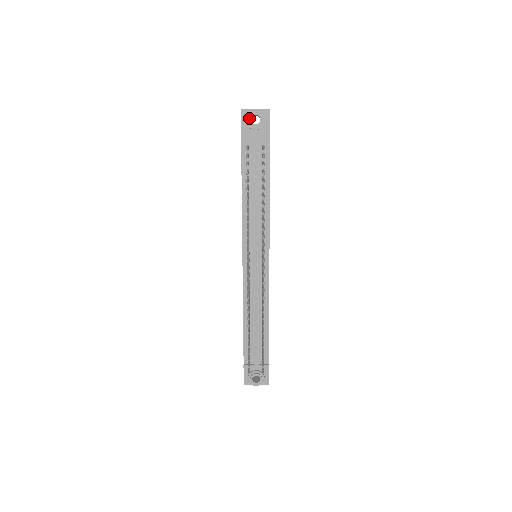
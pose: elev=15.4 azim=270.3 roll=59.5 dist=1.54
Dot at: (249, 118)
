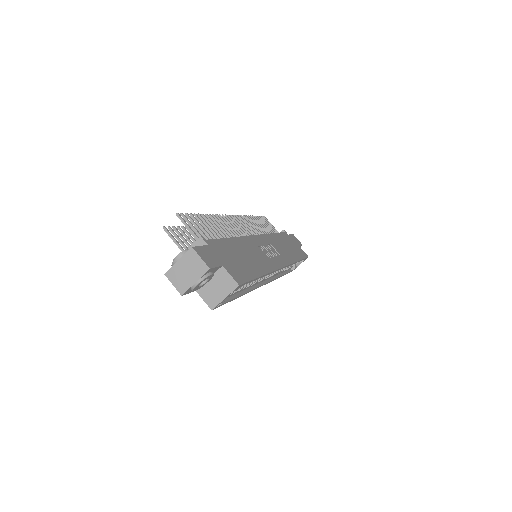
Dot at: occluded
